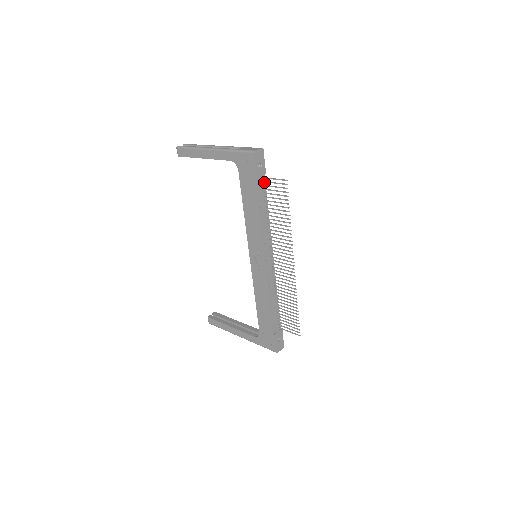
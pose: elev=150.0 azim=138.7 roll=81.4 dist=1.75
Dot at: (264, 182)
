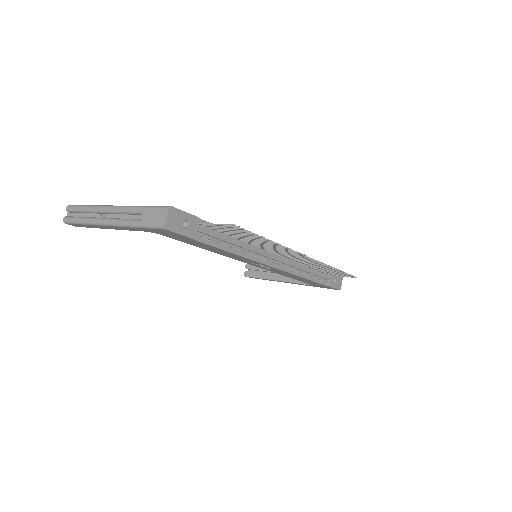
Dot at: occluded
